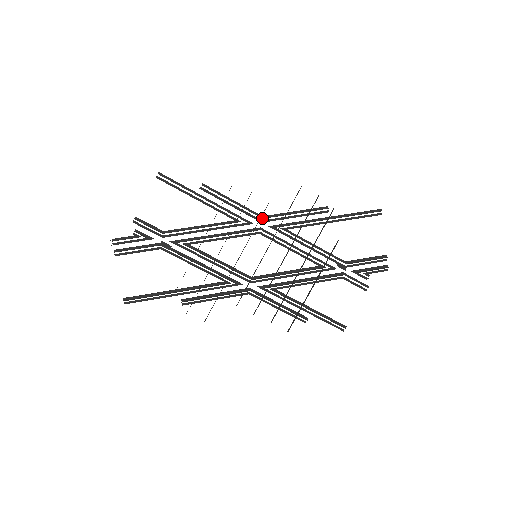
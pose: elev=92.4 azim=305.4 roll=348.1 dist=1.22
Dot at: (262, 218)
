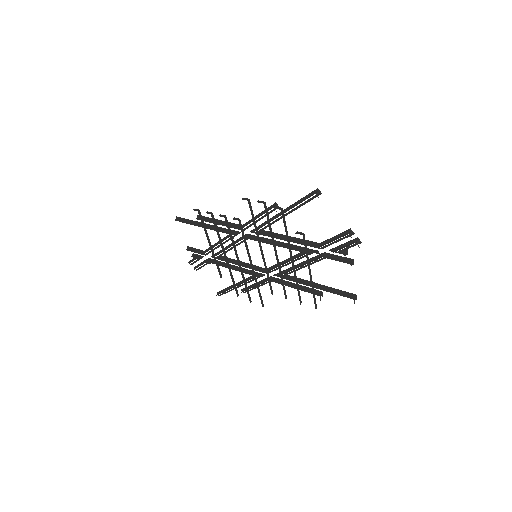
Dot at: occluded
